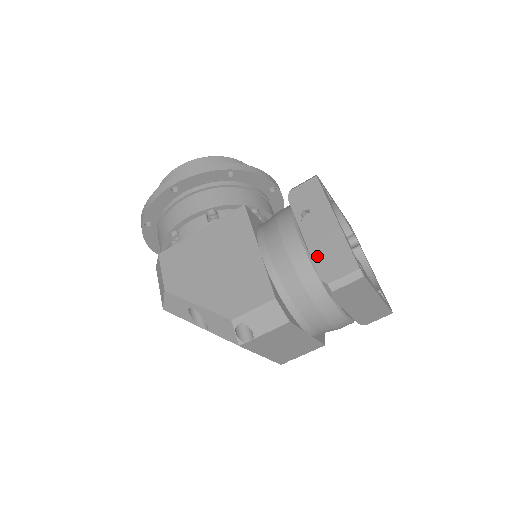
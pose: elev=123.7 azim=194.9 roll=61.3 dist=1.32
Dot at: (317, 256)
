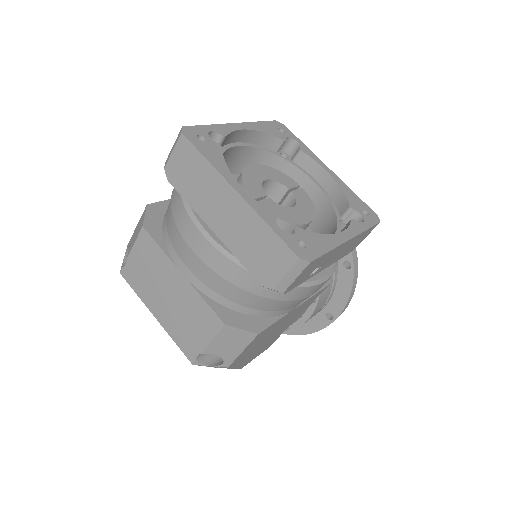
Dot at: occluded
